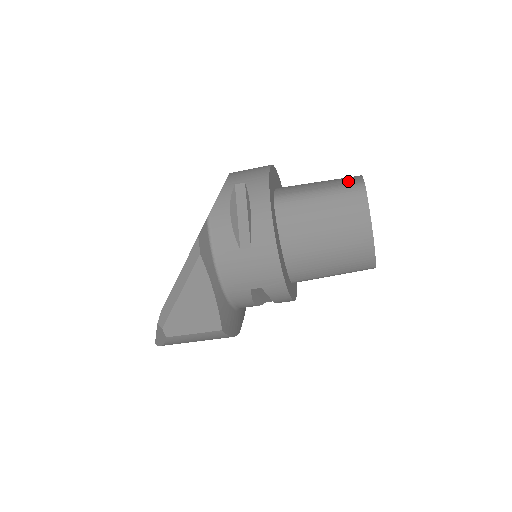
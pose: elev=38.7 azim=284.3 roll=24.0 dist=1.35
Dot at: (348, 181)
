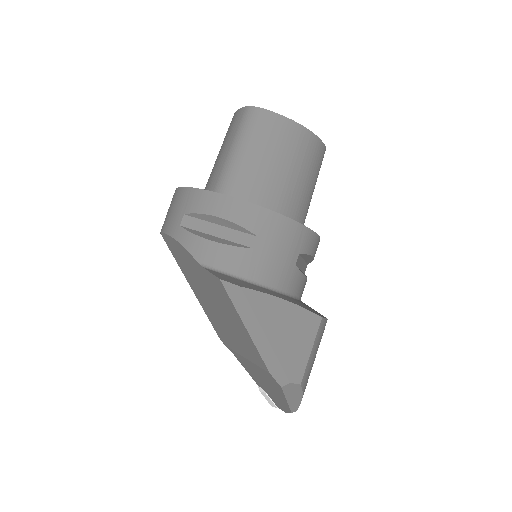
Dot at: (236, 122)
